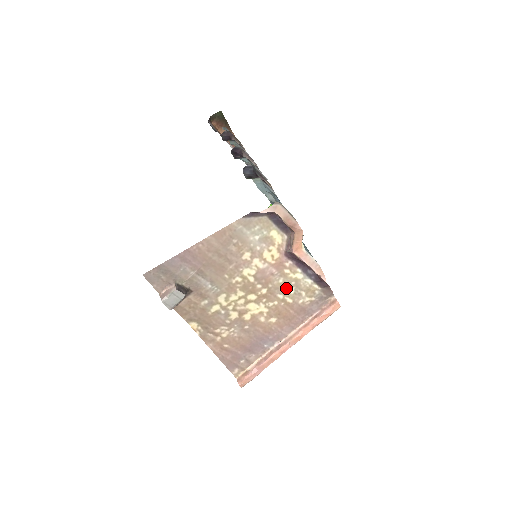
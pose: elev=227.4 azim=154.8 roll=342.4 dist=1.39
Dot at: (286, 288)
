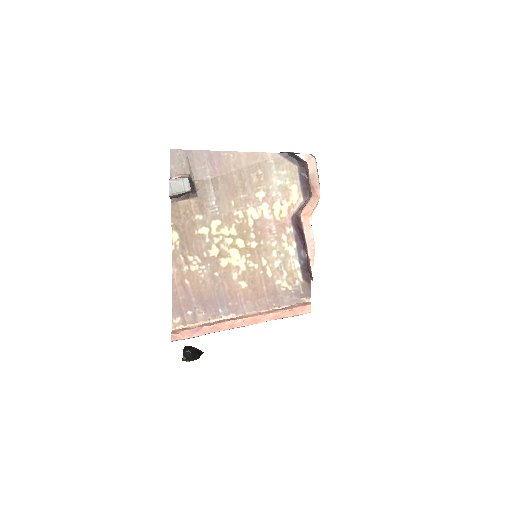
Dot at: (274, 256)
